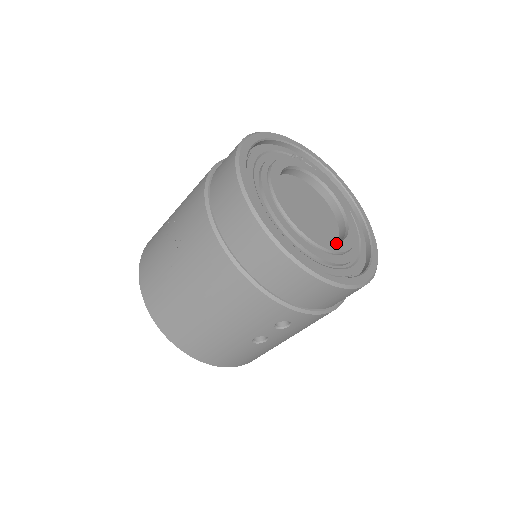
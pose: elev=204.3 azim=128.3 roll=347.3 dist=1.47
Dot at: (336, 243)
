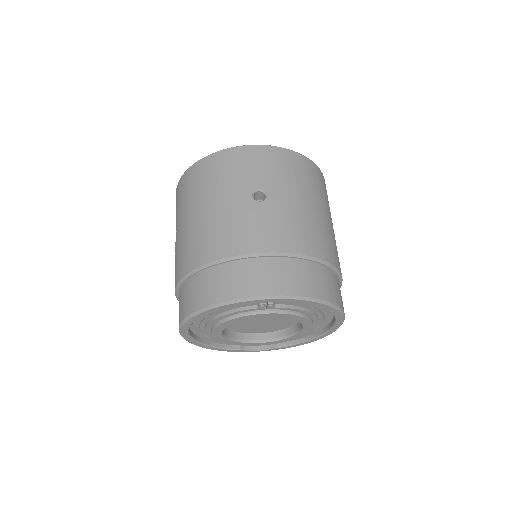
Dot at: (272, 342)
